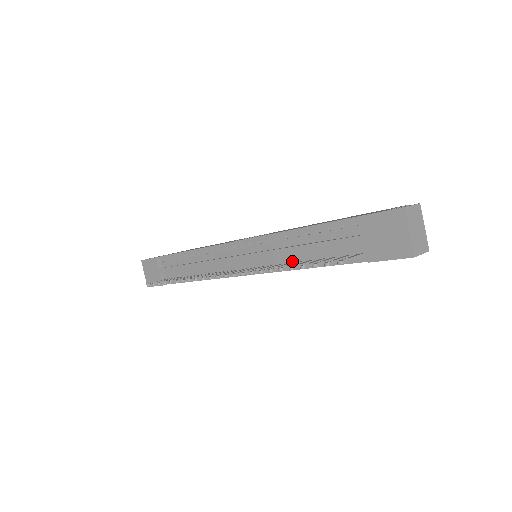
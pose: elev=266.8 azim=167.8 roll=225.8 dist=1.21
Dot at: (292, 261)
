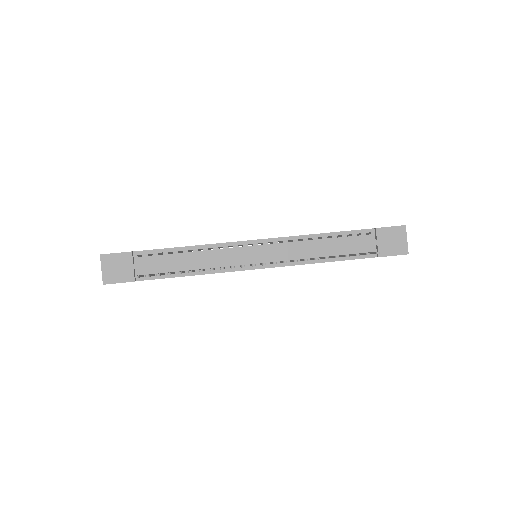
Dot at: (313, 257)
